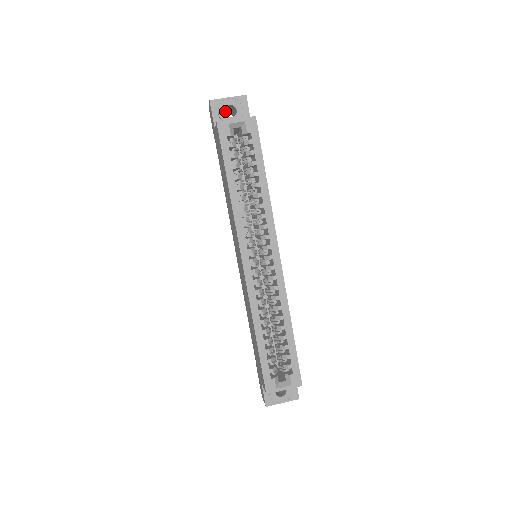
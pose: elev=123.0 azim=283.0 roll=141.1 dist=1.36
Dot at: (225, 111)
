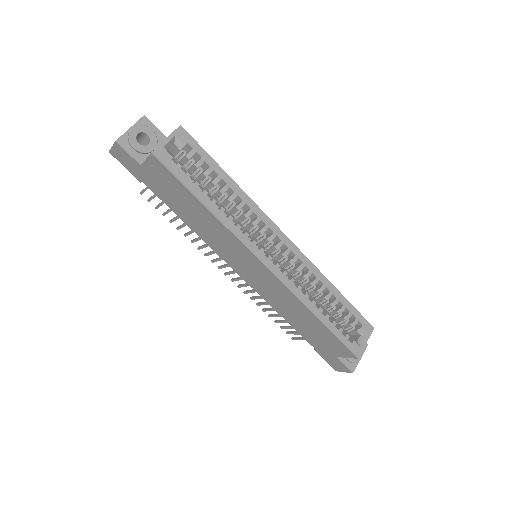
Dot at: occluded
